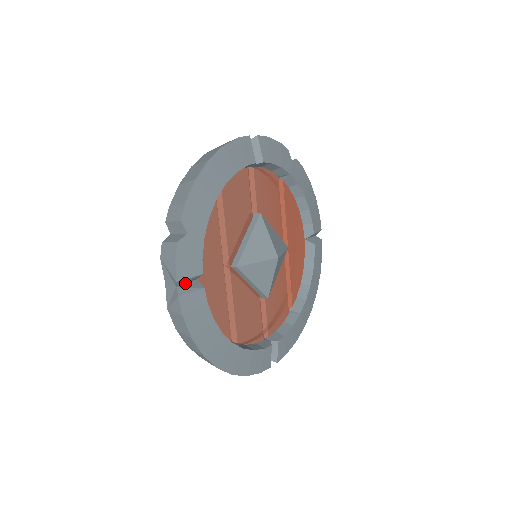
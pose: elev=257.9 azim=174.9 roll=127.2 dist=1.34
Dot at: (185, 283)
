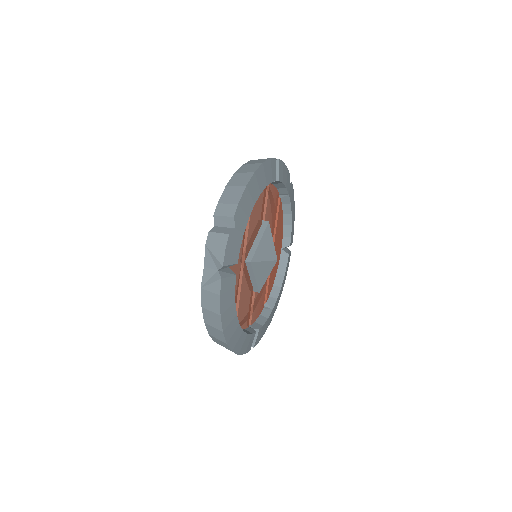
Dot at: (222, 269)
